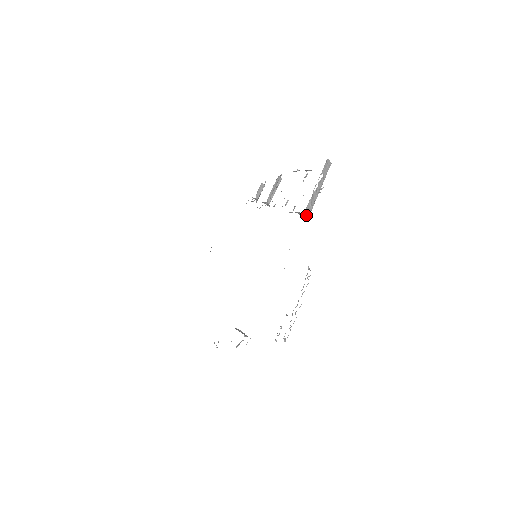
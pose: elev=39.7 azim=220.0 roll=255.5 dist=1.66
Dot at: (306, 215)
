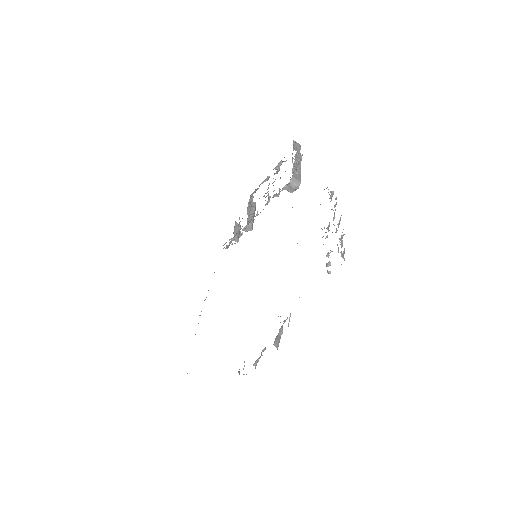
Dot at: (297, 184)
